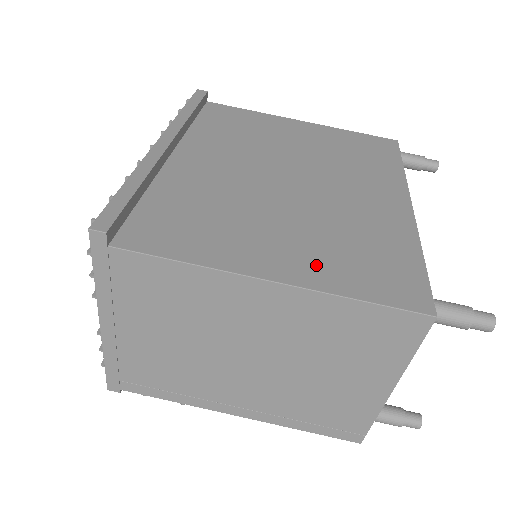
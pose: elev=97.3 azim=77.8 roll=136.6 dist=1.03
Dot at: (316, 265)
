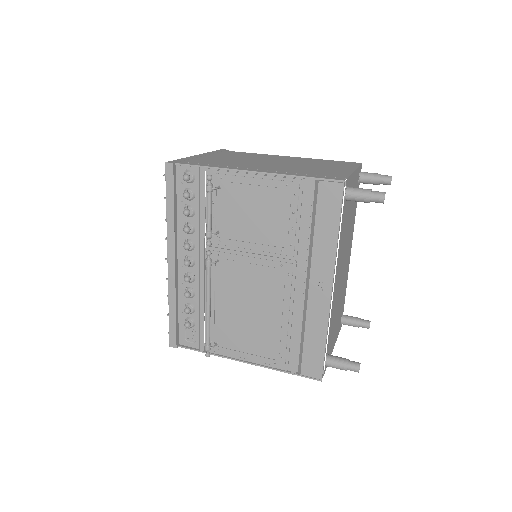
Dot at: occluded
